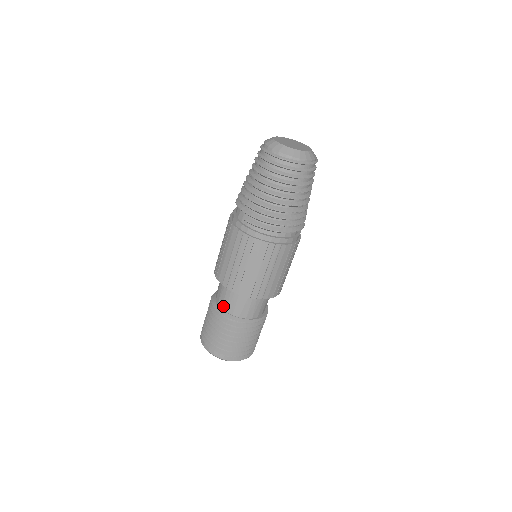
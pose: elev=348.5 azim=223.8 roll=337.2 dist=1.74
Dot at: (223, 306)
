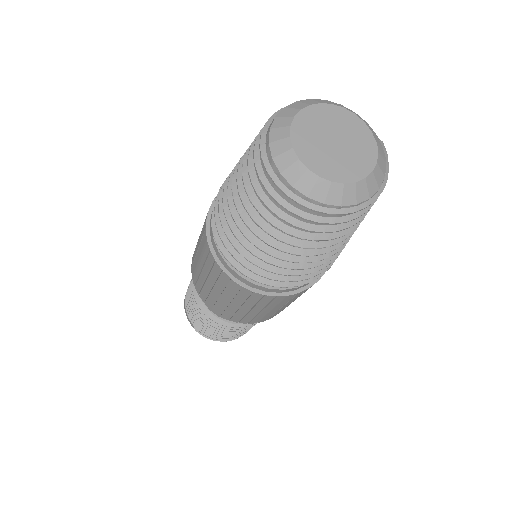
Dot at: occluded
